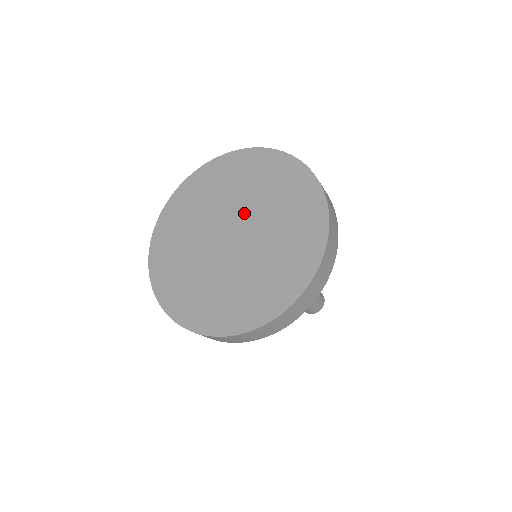
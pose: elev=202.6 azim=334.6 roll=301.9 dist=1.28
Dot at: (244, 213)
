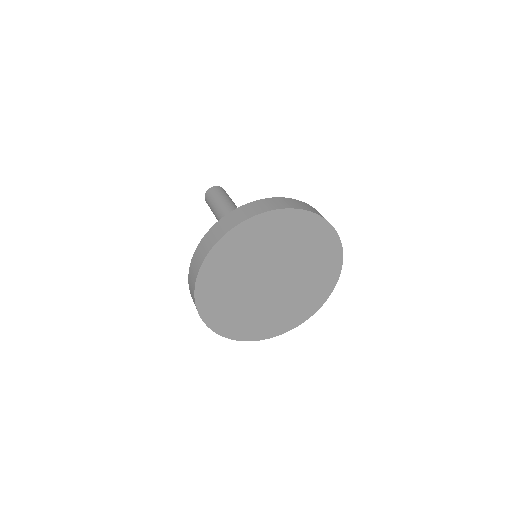
Dot at: (285, 265)
